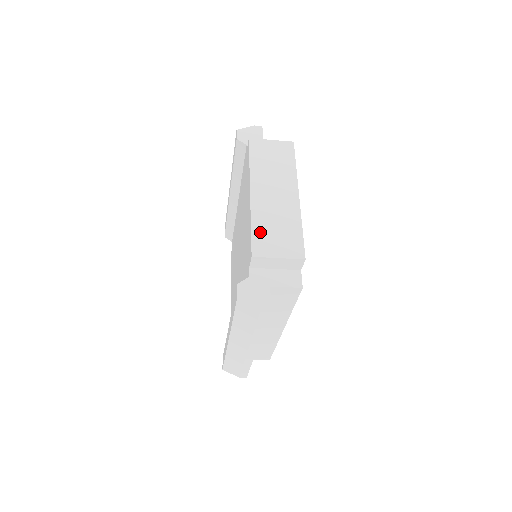
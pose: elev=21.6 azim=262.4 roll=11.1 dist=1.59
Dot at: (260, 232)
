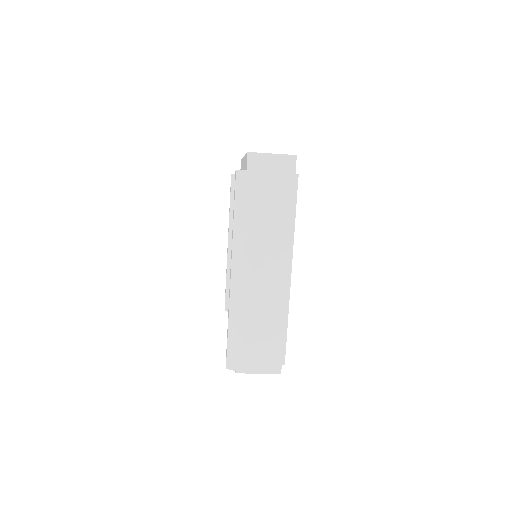
Dot at: occluded
